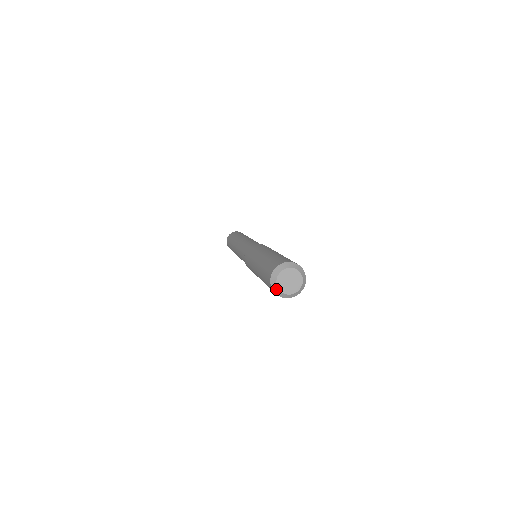
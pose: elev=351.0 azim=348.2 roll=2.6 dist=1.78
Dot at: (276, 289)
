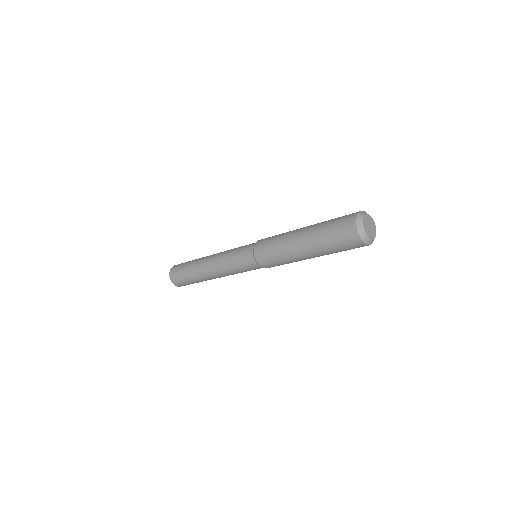
Dot at: (361, 219)
